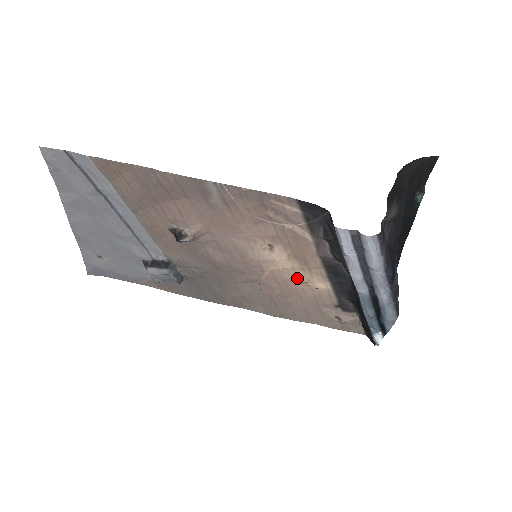
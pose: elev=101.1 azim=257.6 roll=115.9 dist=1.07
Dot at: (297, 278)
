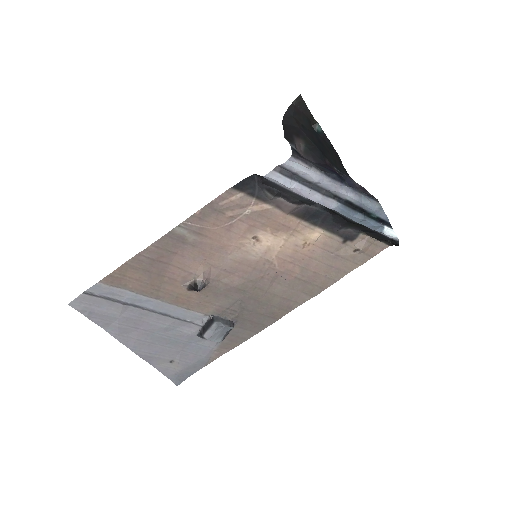
Dot at: (296, 246)
